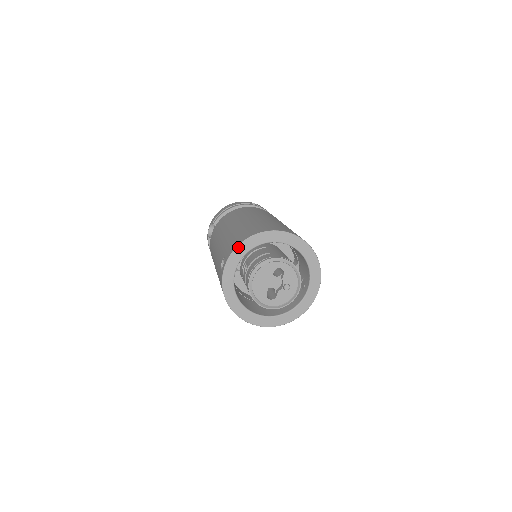
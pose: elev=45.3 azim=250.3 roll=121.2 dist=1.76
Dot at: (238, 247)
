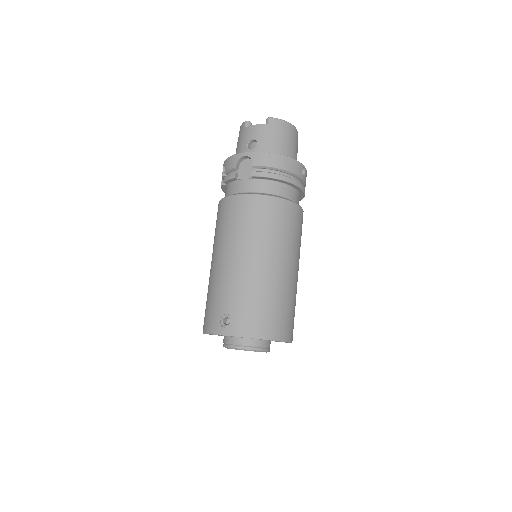
Dot at: occluded
